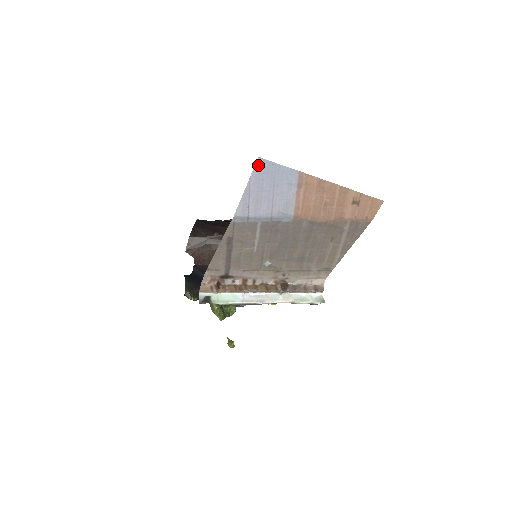
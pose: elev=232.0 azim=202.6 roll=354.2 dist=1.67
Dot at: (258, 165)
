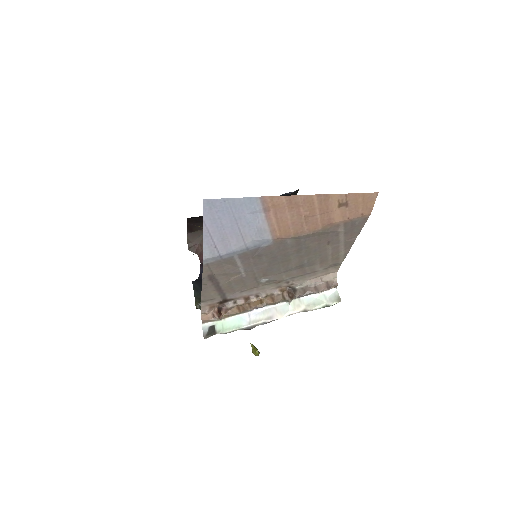
Dot at: (207, 207)
